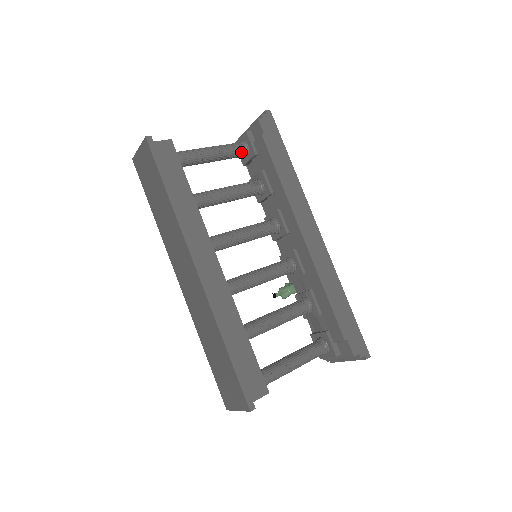
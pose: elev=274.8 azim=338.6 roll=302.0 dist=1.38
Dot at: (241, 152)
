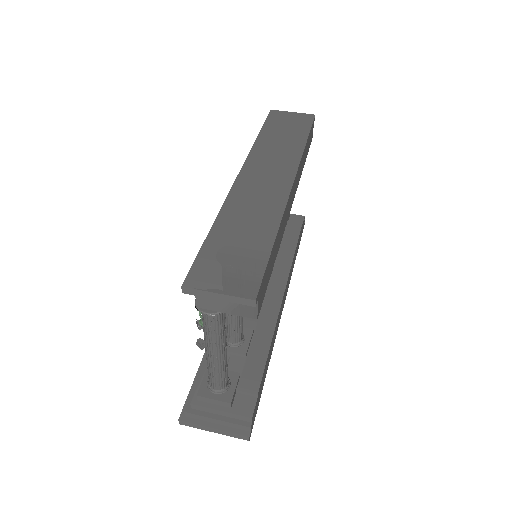
Dot at: occluded
